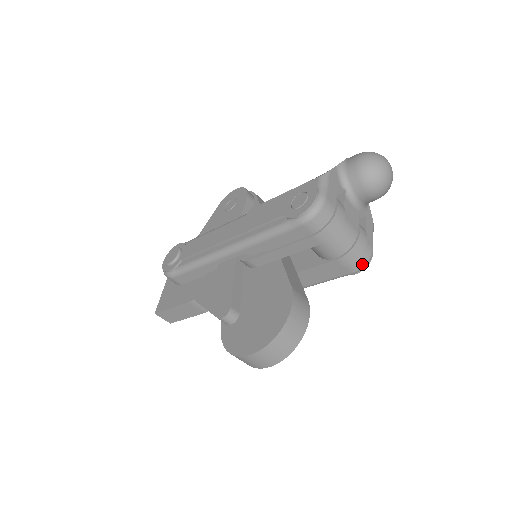
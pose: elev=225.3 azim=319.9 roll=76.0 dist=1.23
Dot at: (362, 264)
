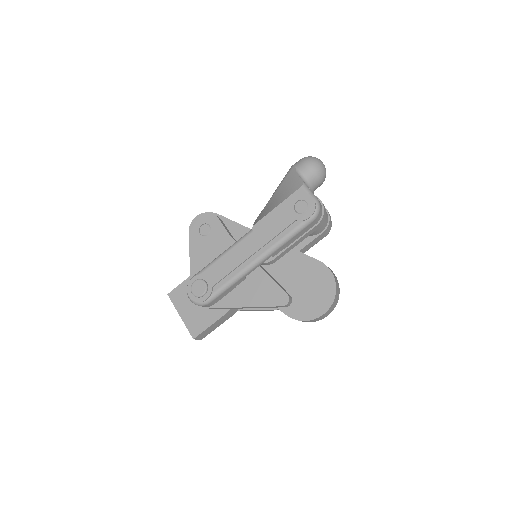
Dot at: occluded
